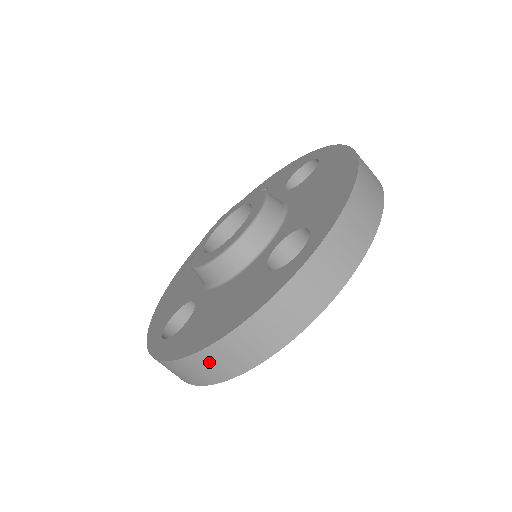
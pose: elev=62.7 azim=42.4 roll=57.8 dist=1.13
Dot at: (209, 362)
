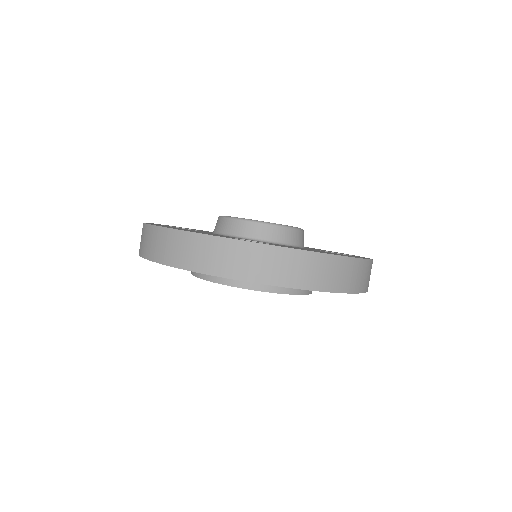
Dot at: (150, 237)
